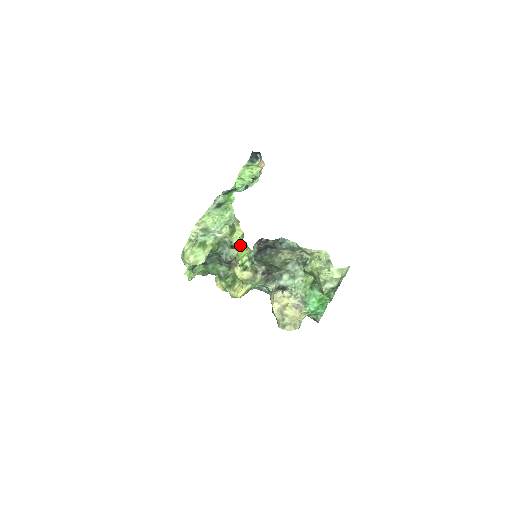
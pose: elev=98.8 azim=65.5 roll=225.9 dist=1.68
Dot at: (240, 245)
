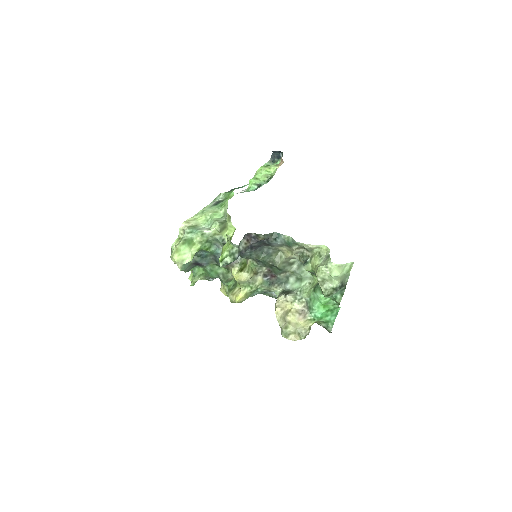
Dot at: (227, 241)
